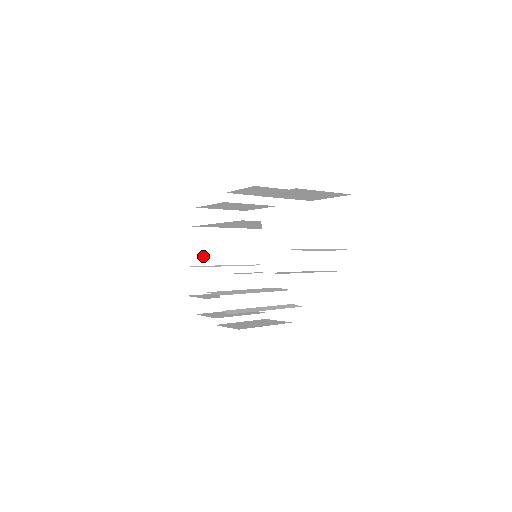
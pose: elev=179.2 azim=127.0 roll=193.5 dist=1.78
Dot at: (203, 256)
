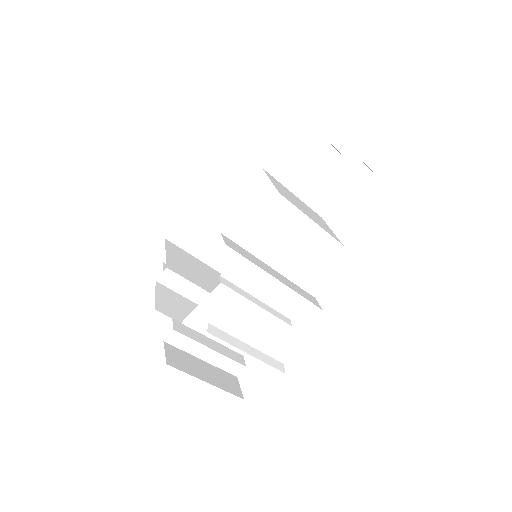
Dot at: (181, 269)
